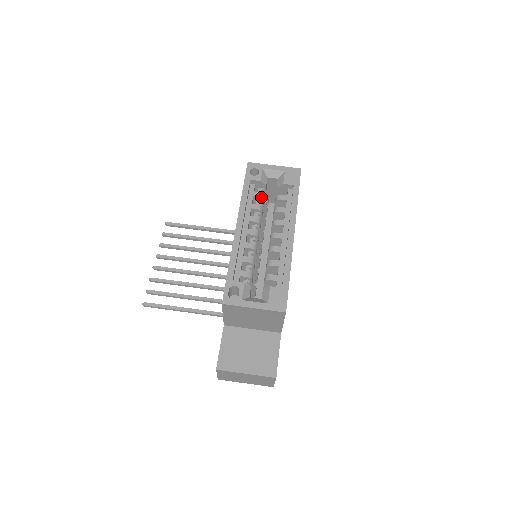
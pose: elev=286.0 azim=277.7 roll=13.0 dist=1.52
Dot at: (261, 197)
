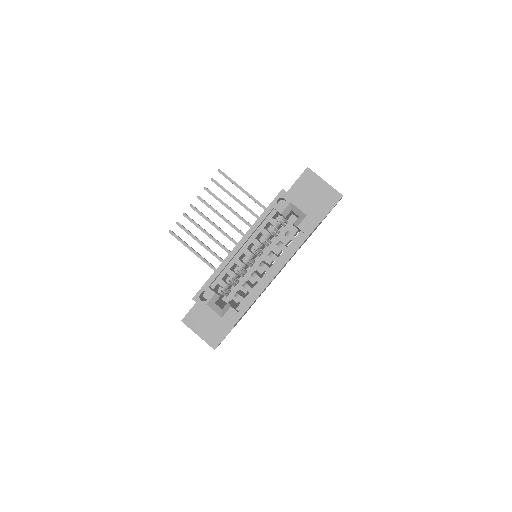
Dot at: (275, 226)
